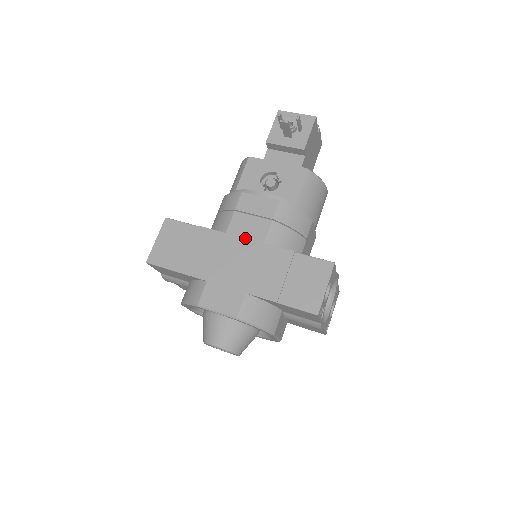
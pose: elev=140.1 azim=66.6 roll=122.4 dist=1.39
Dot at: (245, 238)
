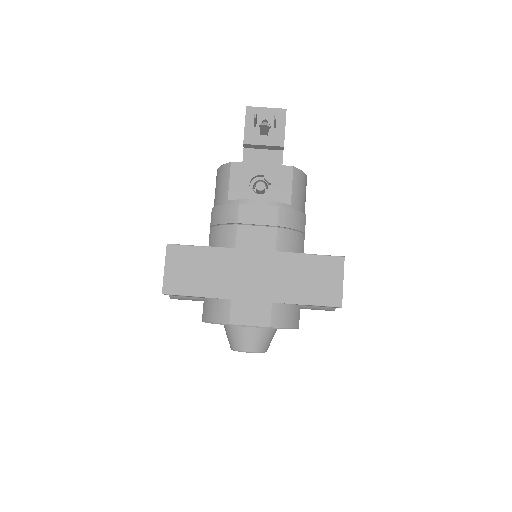
Dot at: (256, 250)
